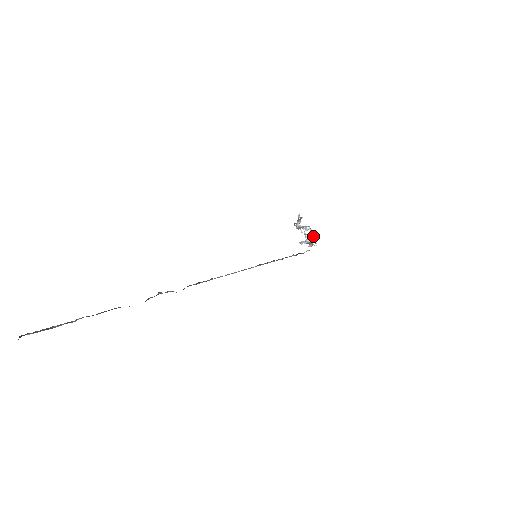
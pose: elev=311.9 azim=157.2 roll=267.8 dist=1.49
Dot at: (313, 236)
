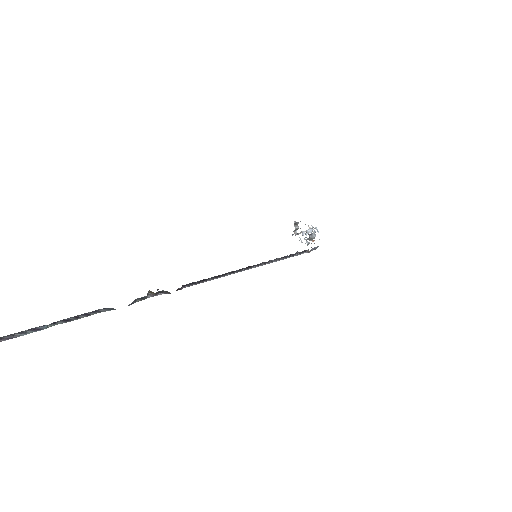
Dot at: (314, 230)
